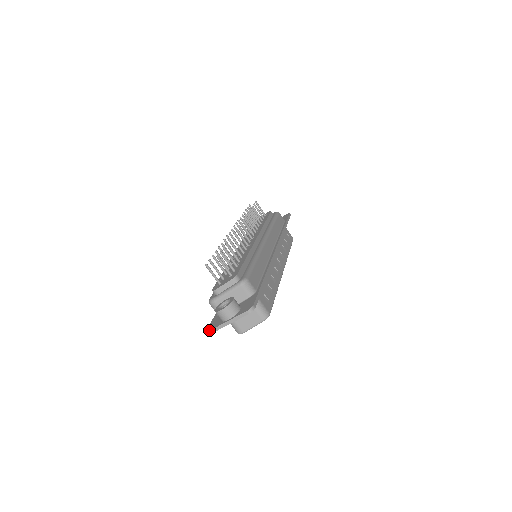
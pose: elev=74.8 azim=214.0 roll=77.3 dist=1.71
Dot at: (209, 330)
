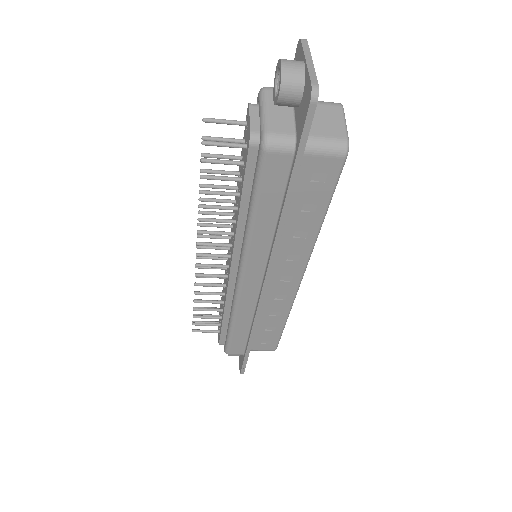
Dot at: occluded
